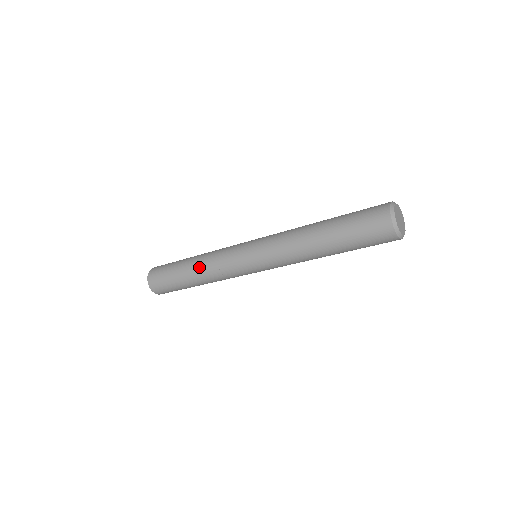
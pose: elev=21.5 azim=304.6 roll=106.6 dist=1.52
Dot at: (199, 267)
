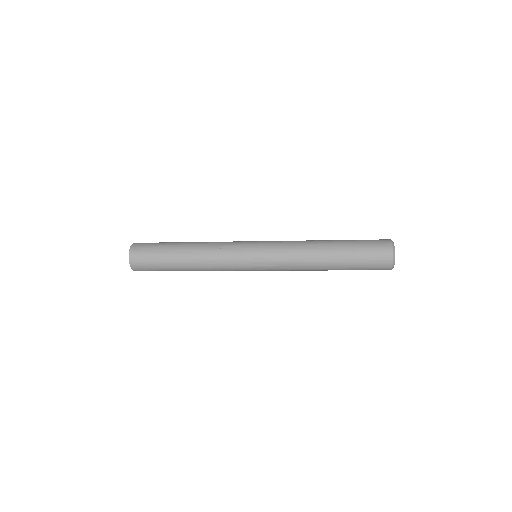
Dot at: (198, 249)
